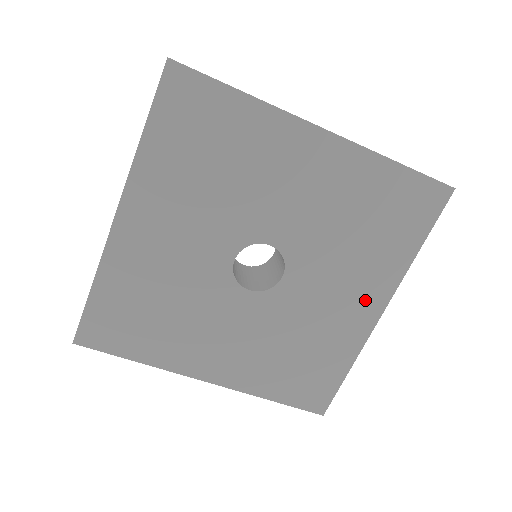
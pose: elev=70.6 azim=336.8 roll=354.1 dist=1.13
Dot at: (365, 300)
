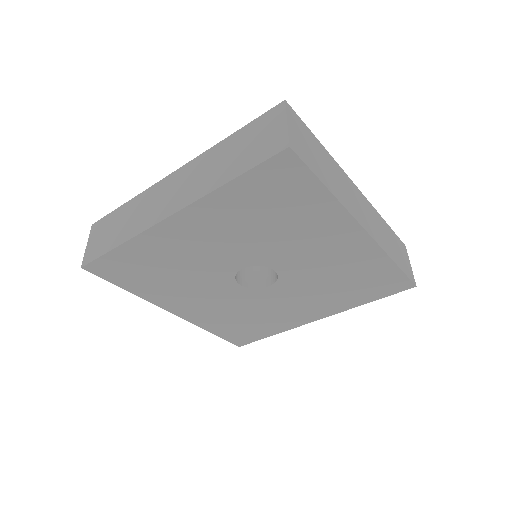
Dot at: (312, 312)
